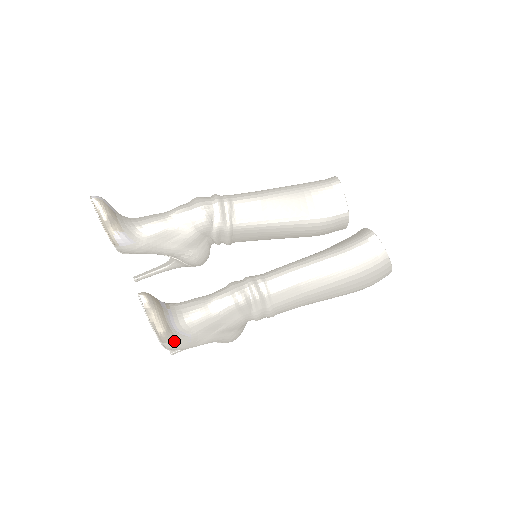
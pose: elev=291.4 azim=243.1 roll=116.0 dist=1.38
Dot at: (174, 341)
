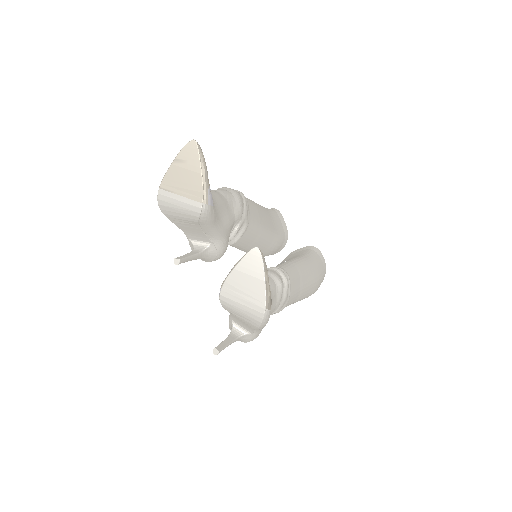
Dot at: (270, 309)
